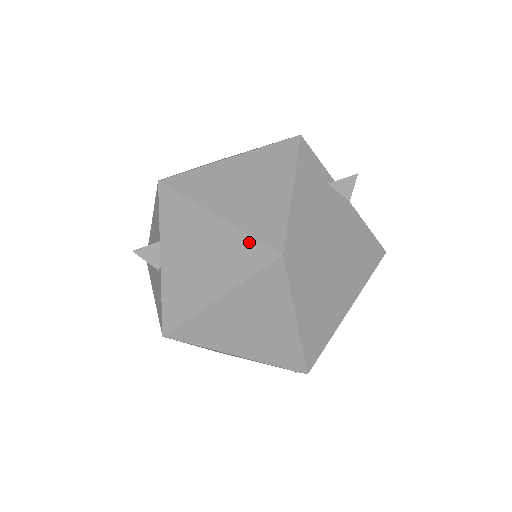
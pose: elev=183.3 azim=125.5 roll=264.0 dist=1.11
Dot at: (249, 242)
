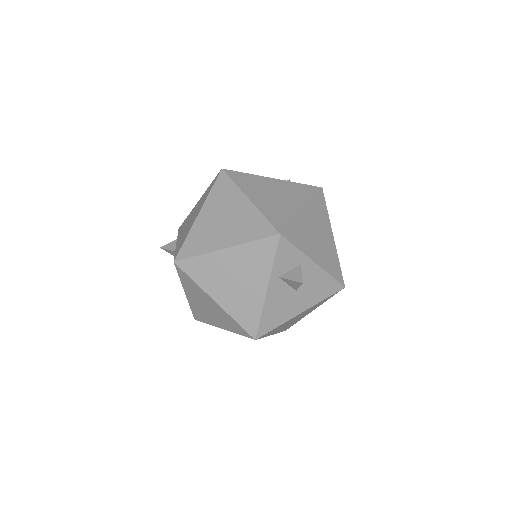
Dot at: (210, 186)
